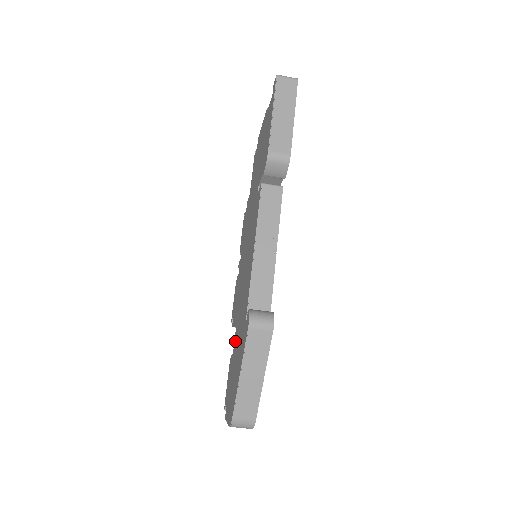
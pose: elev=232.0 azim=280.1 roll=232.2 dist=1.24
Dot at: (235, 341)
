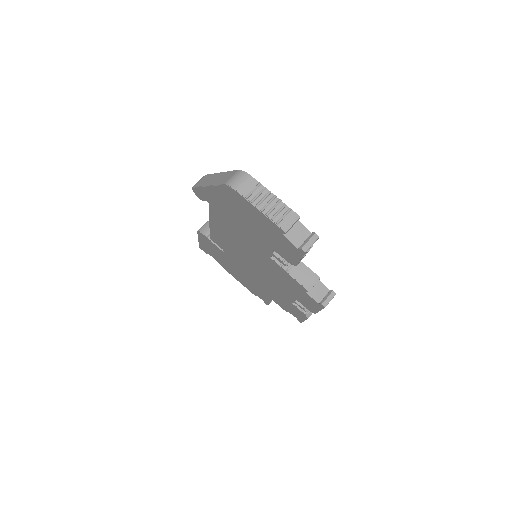
Dot at: (262, 245)
